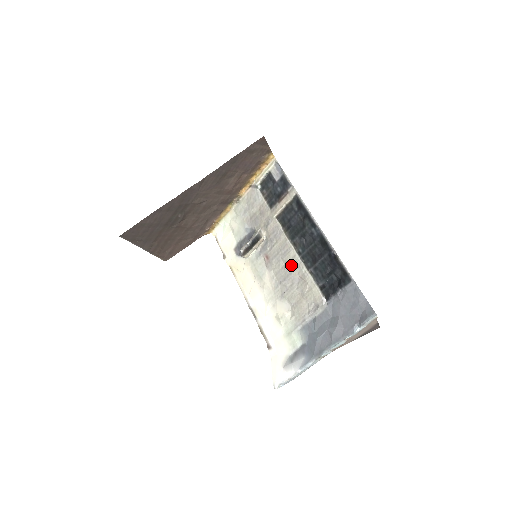
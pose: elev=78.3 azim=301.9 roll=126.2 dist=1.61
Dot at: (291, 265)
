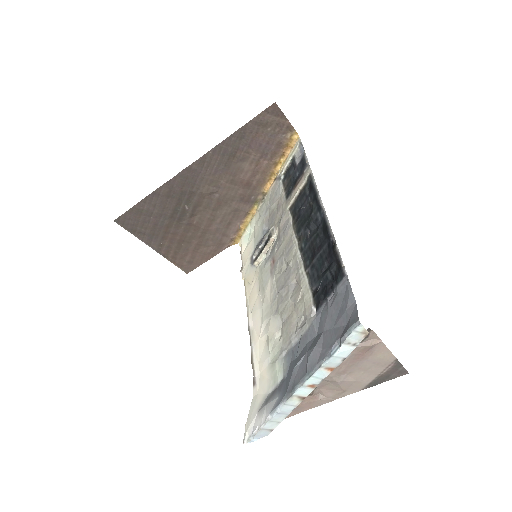
Dot at: (291, 266)
